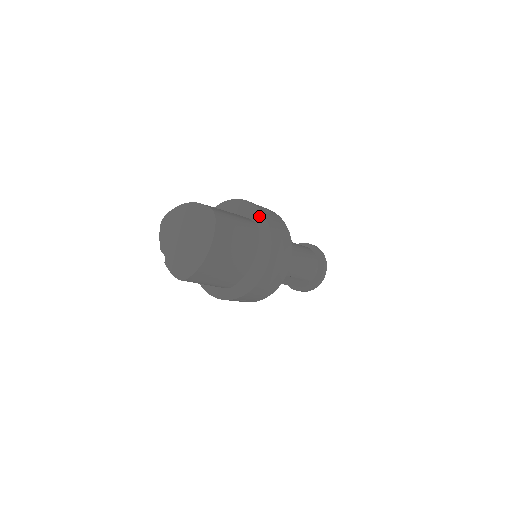
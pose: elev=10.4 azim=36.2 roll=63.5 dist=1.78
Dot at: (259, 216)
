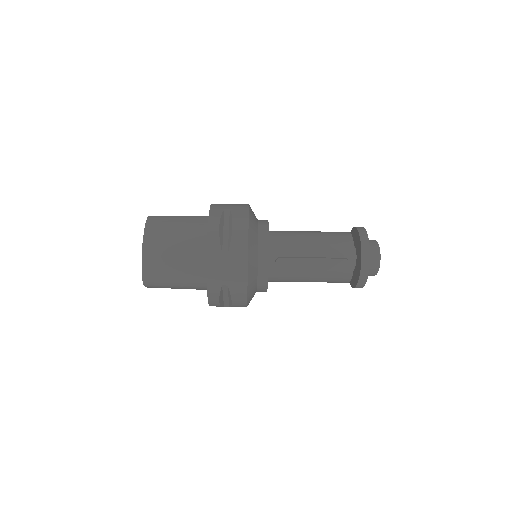
Dot at: occluded
